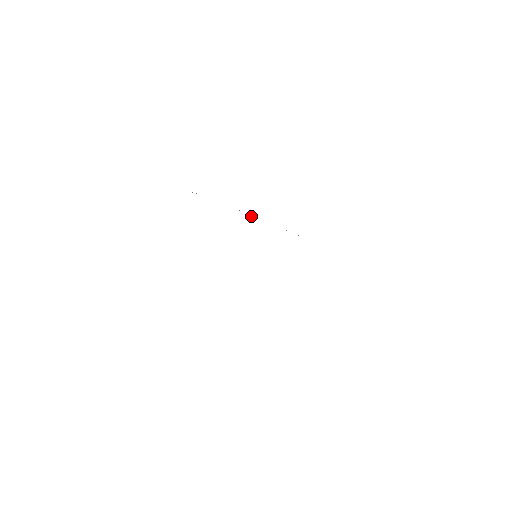
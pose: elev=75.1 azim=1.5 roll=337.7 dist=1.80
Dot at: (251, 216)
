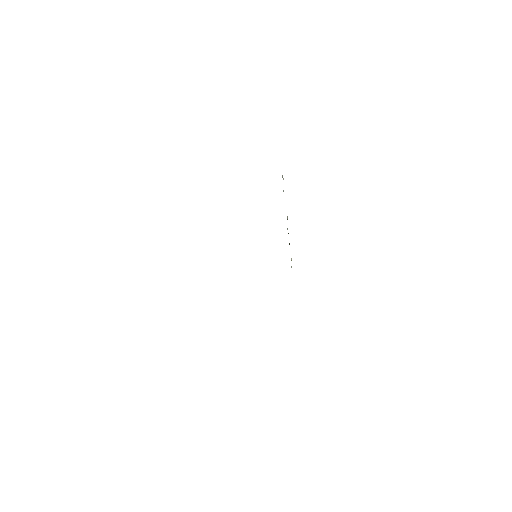
Dot at: occluded
